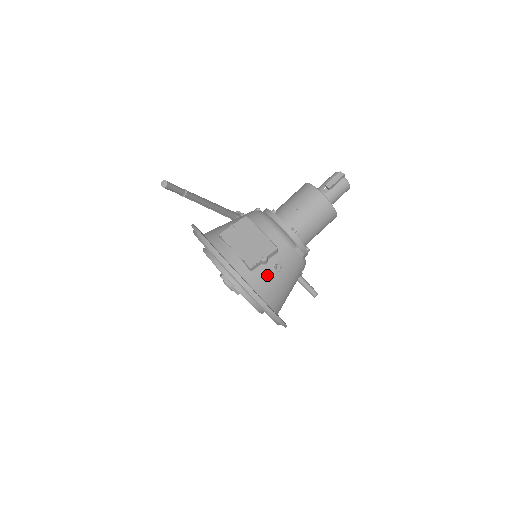
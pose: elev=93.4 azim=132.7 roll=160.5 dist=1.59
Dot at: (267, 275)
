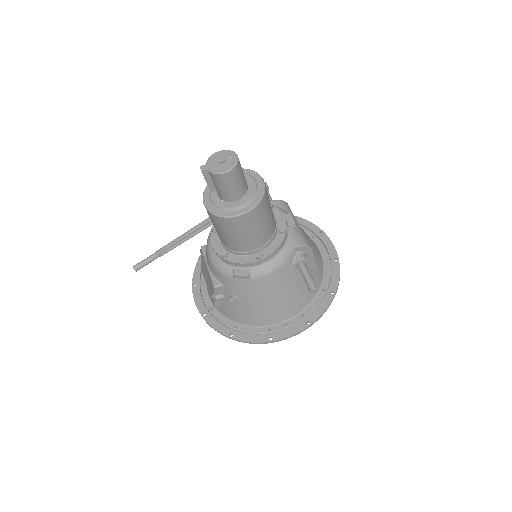
Dot at: (232, 307)
